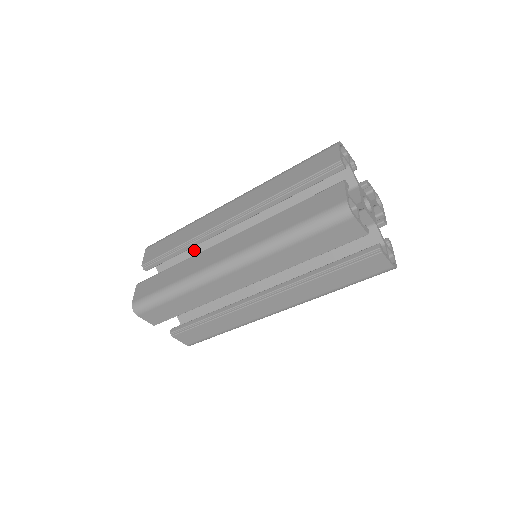
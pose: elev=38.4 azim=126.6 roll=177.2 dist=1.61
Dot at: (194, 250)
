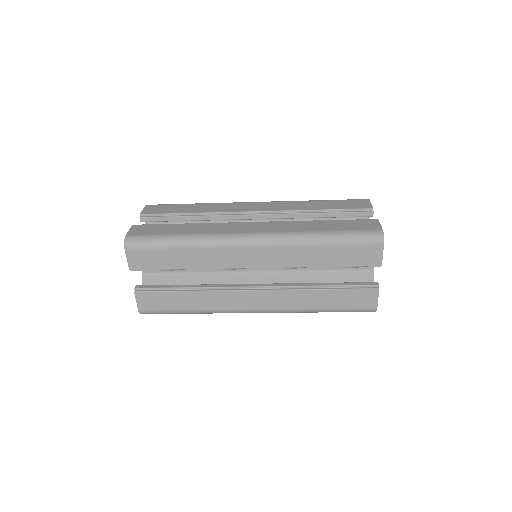
Dot at: occluded
